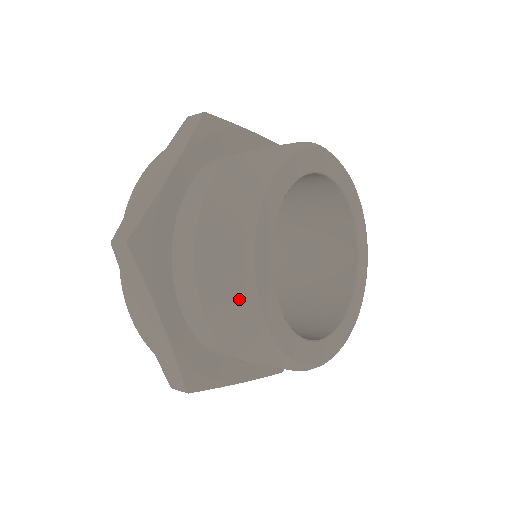
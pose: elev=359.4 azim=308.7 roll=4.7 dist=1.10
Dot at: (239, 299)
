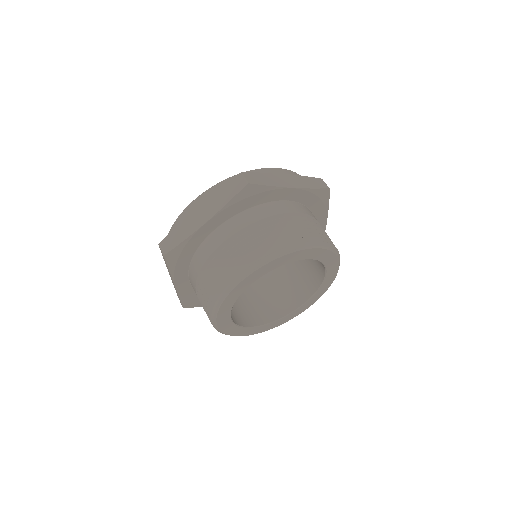
Dot at: occluded
